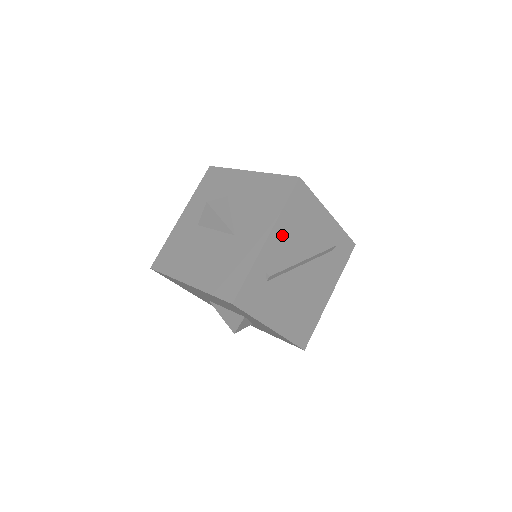
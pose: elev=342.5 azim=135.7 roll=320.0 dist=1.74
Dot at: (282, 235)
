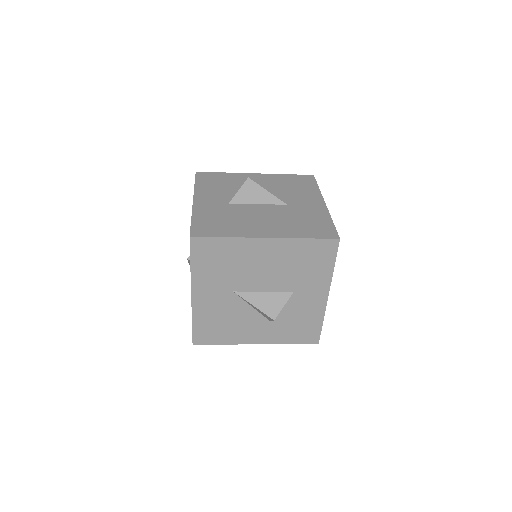
Dot at: occluded
